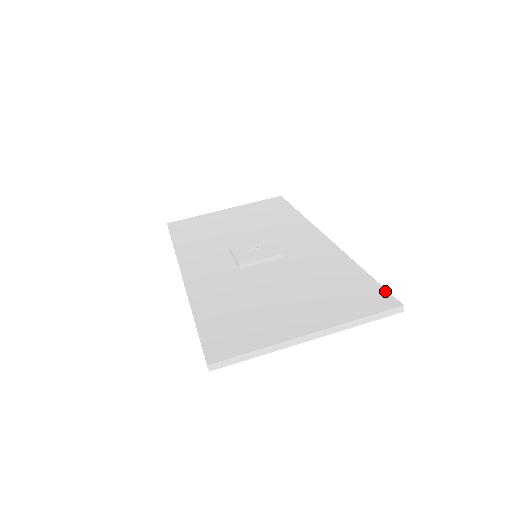
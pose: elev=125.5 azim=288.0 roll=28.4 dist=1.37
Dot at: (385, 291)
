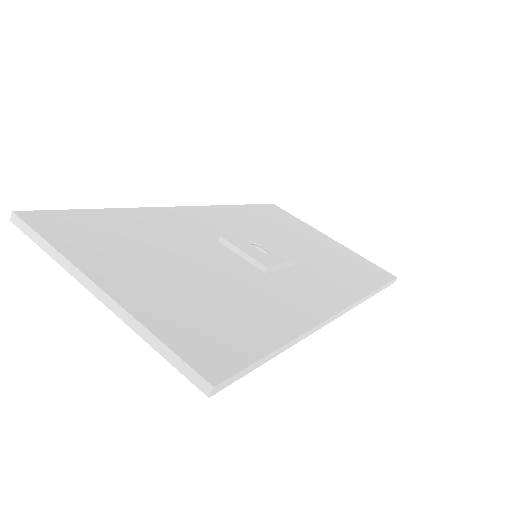
Dot at: (242, 365)
